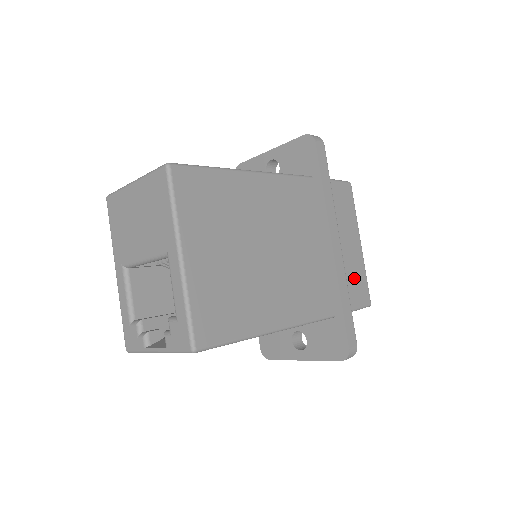
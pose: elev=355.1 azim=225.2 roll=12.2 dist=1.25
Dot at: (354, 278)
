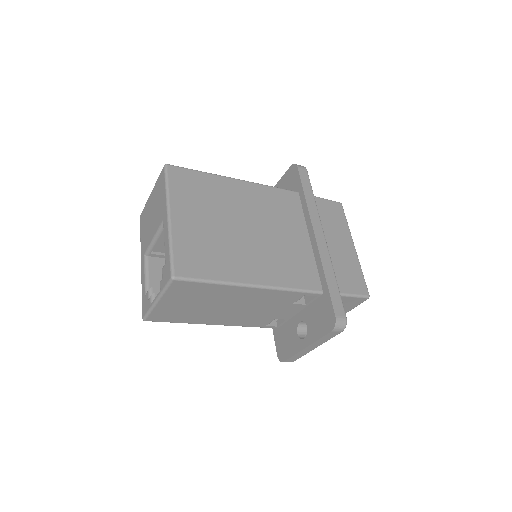
Dot at: (346, 270)
